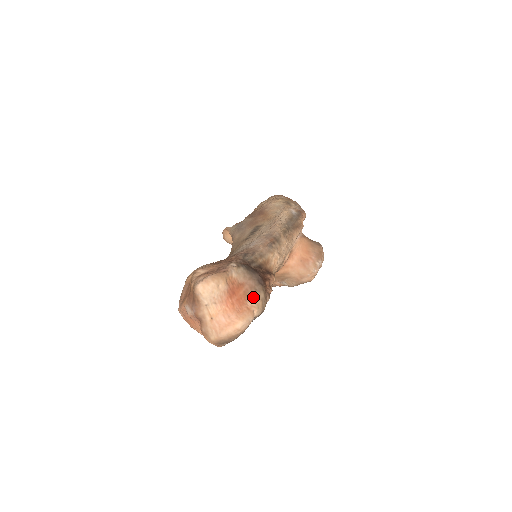
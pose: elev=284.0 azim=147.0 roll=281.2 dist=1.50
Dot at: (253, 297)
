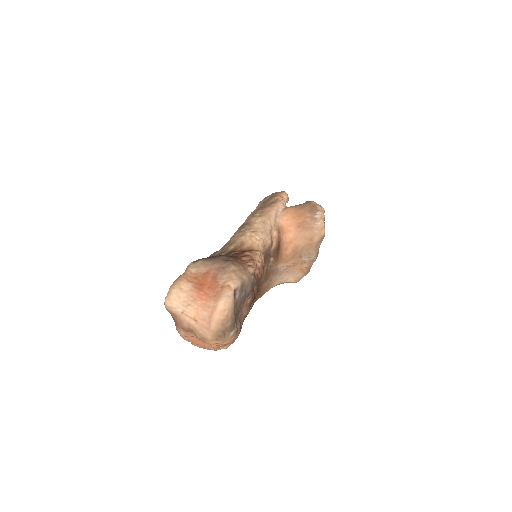
Dot at: (222, 275)
